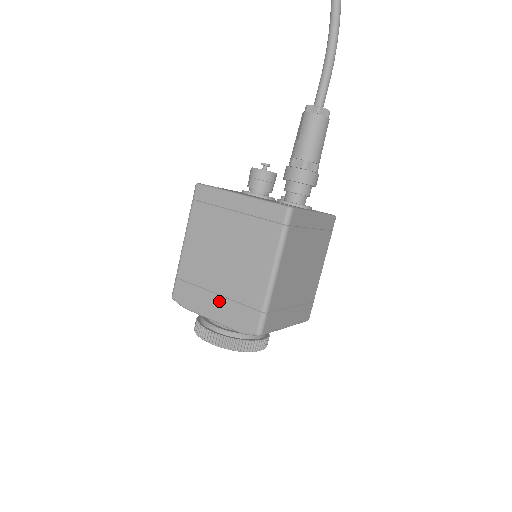
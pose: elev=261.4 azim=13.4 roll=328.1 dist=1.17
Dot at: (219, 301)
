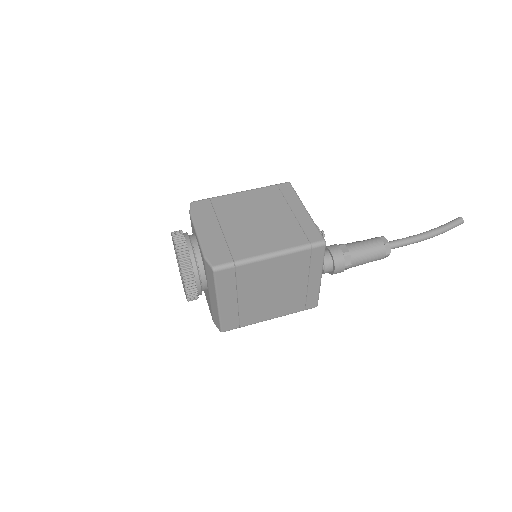
Dot at: (217, 231)
